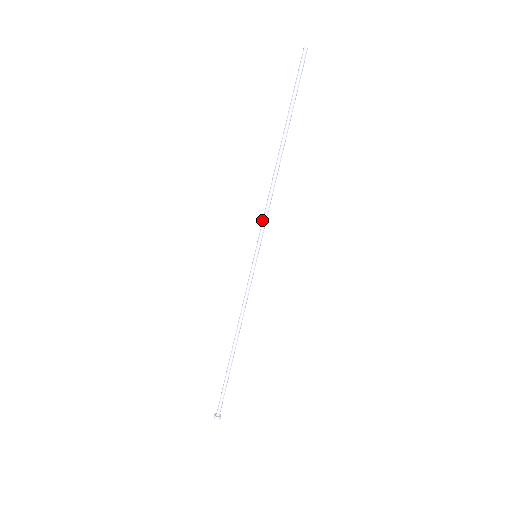
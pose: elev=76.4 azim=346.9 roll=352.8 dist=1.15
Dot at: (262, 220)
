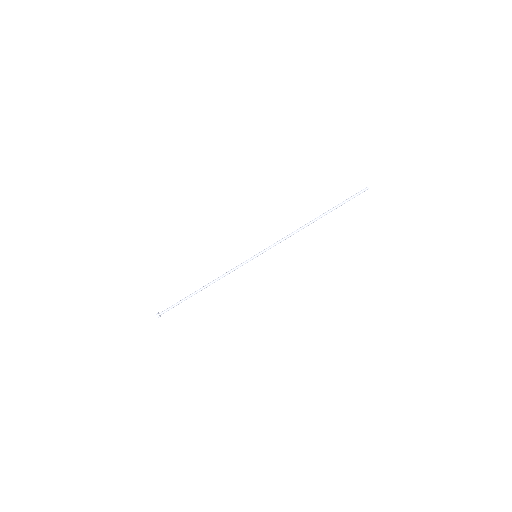
Dot at: occluded
